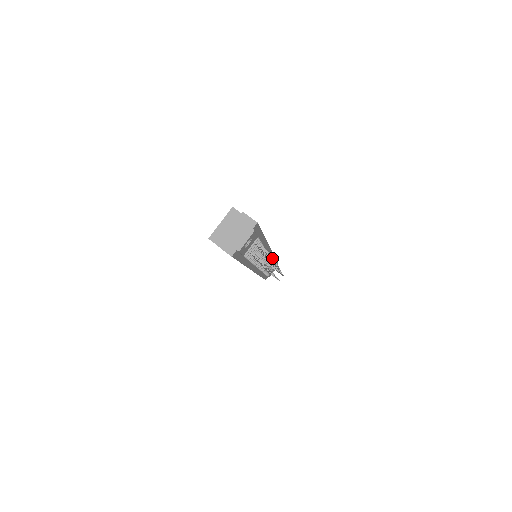
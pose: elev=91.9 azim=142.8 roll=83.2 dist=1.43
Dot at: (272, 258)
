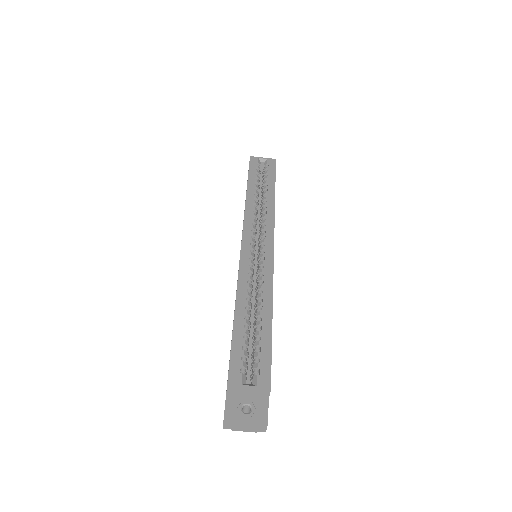
Dot at: occluded
